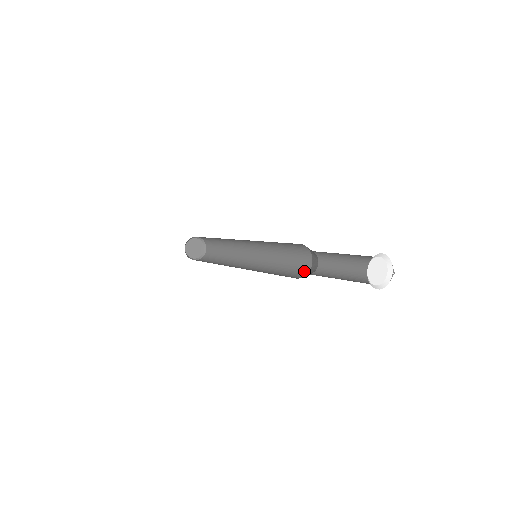
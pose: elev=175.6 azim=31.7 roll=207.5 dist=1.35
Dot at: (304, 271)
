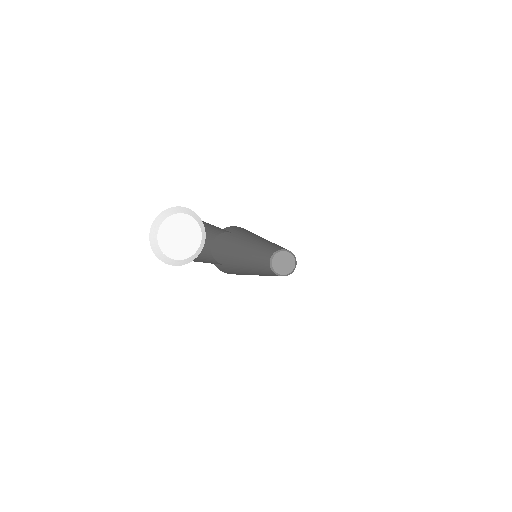
Dot at: occluded
